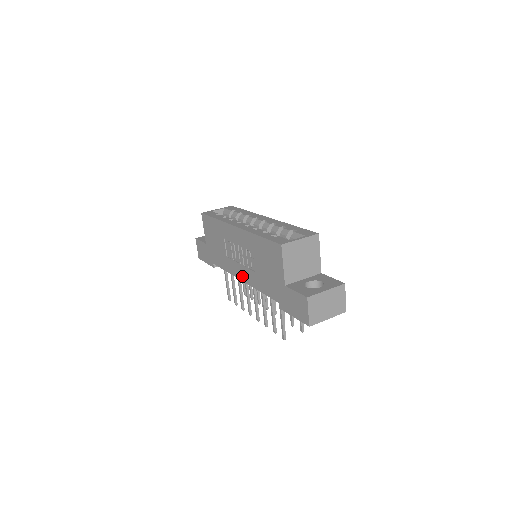
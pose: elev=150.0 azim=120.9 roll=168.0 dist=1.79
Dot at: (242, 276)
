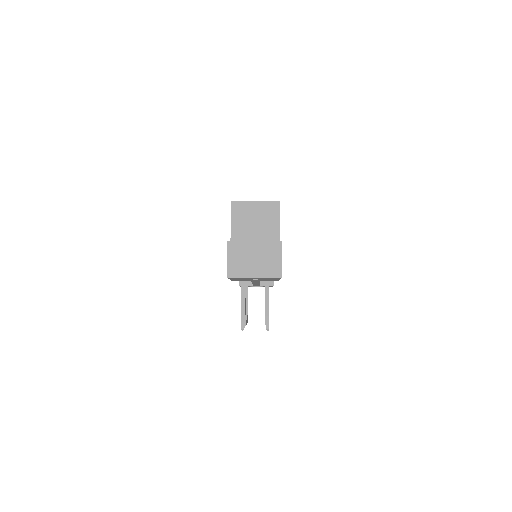
Dot at: occluded
